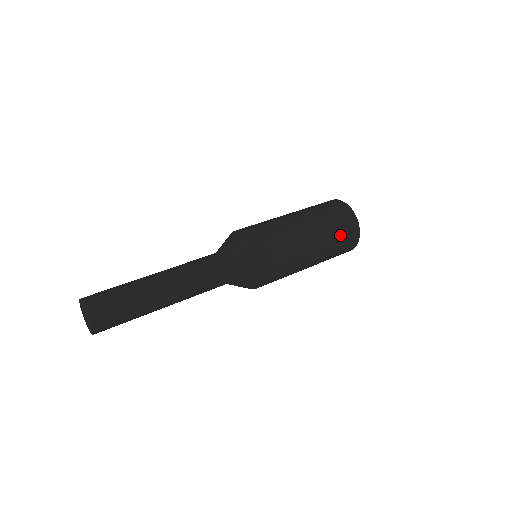
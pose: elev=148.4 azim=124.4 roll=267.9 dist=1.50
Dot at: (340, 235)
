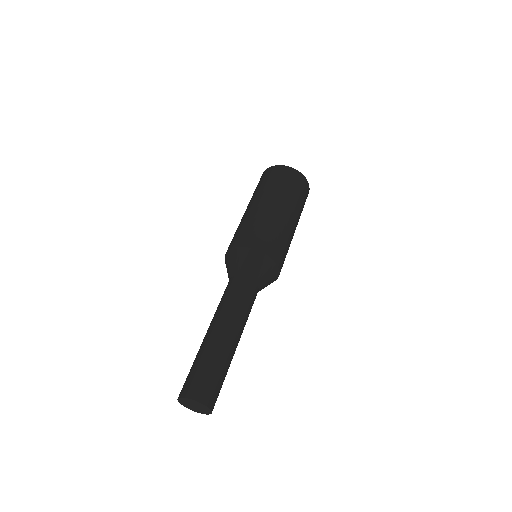
Dot at: occluded
